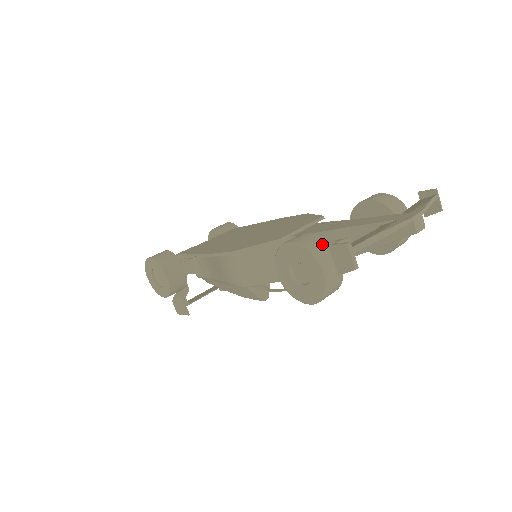
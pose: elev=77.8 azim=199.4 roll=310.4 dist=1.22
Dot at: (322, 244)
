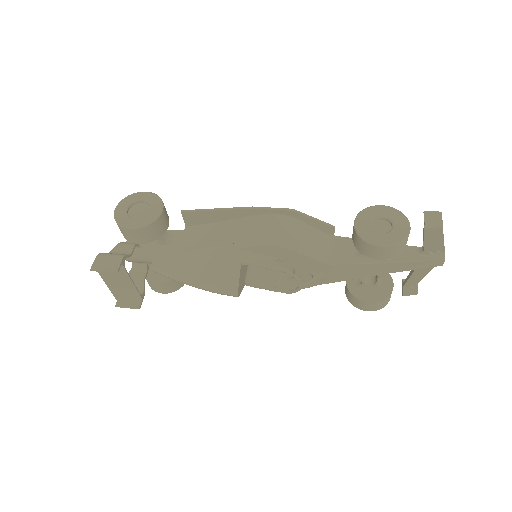
Dot at: occluded
